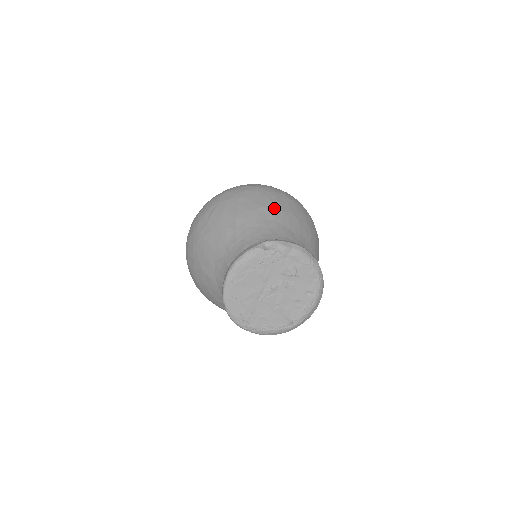
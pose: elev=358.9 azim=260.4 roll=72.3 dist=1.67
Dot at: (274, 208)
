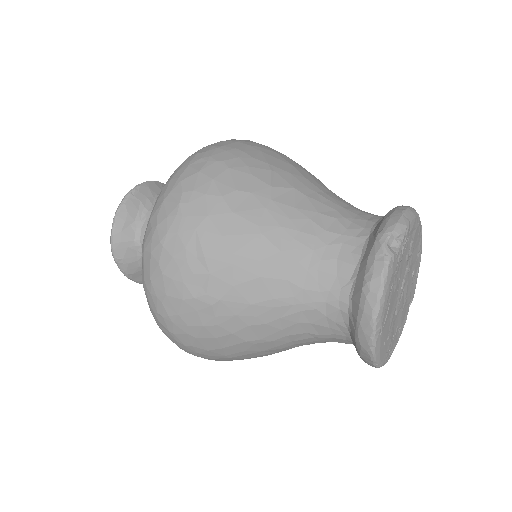
Dot at: (281, 177)
